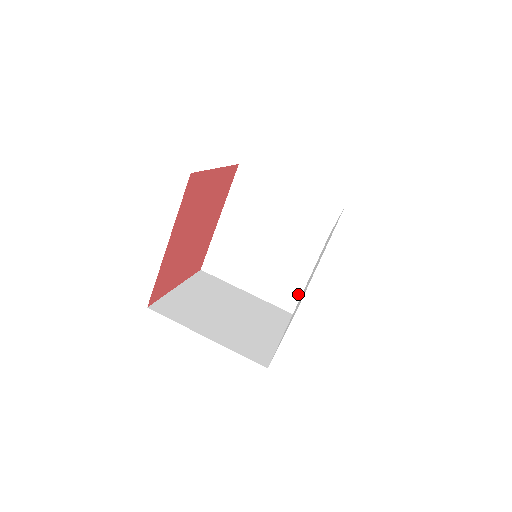
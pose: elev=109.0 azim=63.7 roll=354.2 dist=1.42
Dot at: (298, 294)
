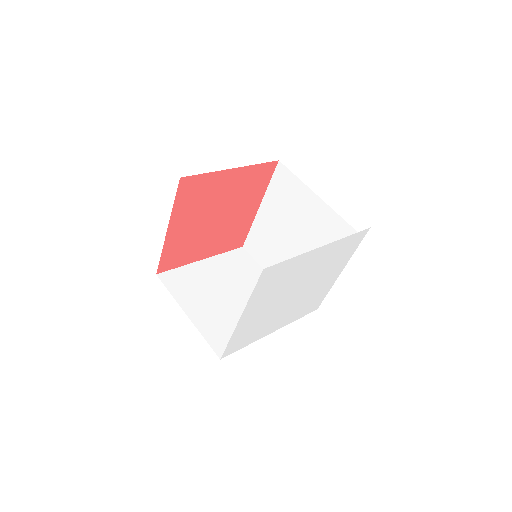
Dot at: occluded
